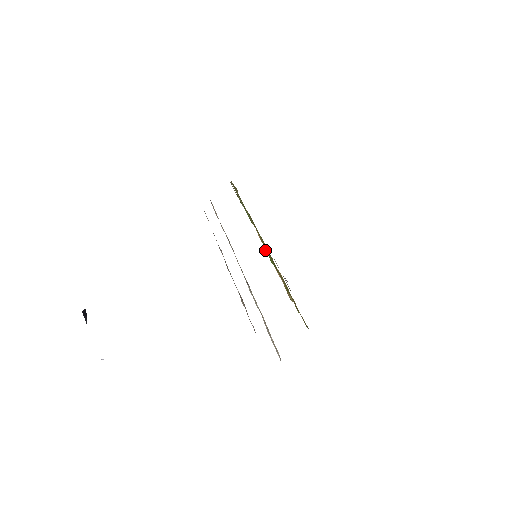
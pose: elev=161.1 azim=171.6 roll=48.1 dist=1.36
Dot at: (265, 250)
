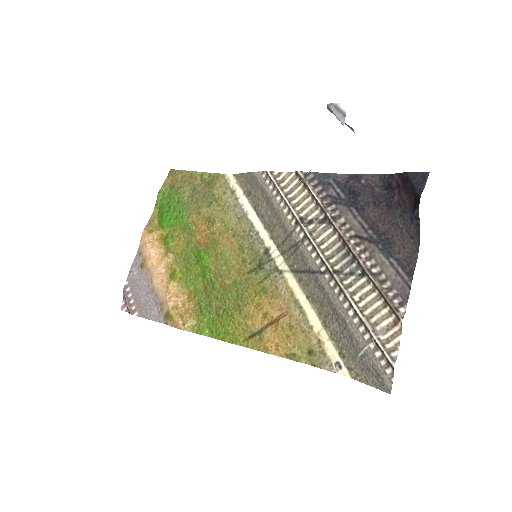
Dot at: (204, 258)
